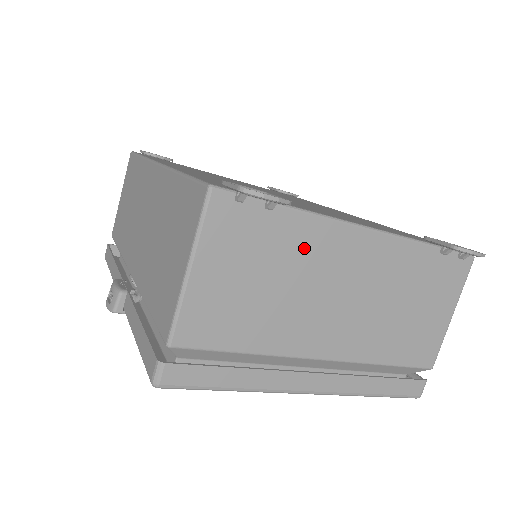
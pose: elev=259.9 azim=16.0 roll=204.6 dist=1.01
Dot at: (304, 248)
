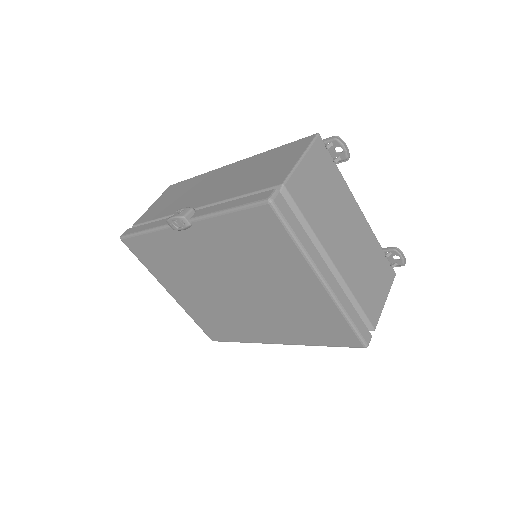
Dot at: (340, 194)
